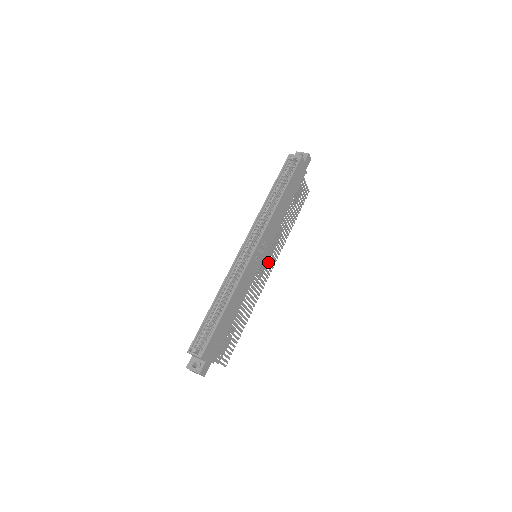
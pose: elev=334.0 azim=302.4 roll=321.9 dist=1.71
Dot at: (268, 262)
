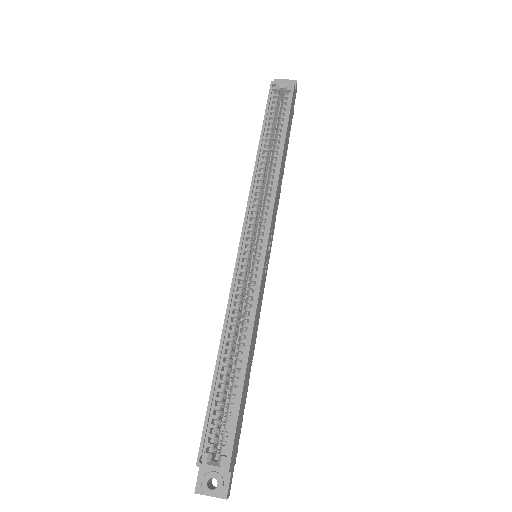
Dot at: occluded
